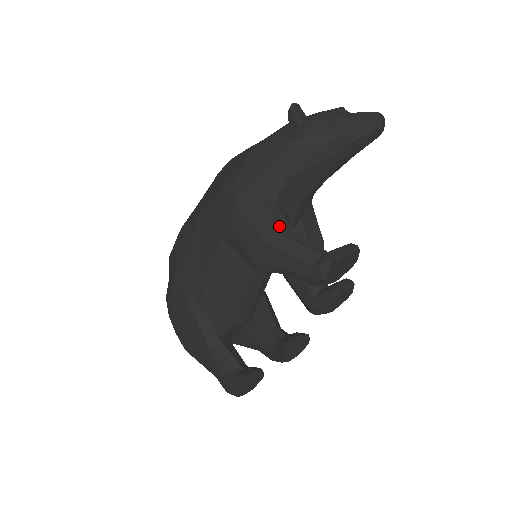
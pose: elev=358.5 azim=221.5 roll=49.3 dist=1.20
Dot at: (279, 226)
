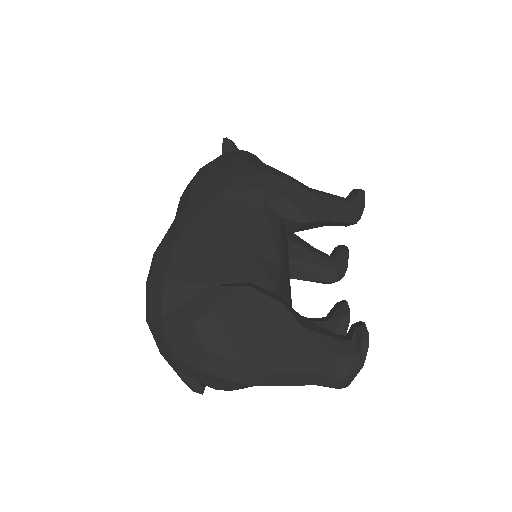
Dot at: (305, 185)
